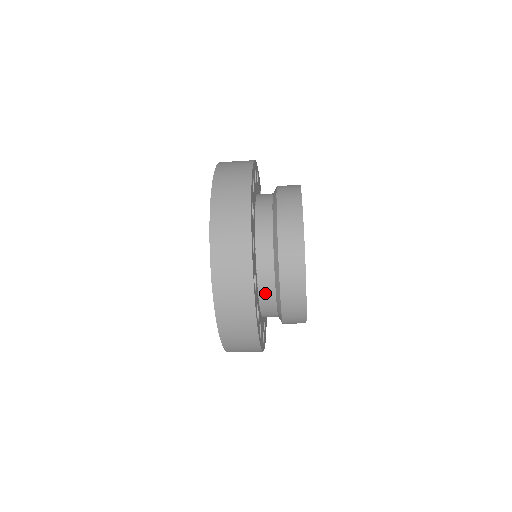
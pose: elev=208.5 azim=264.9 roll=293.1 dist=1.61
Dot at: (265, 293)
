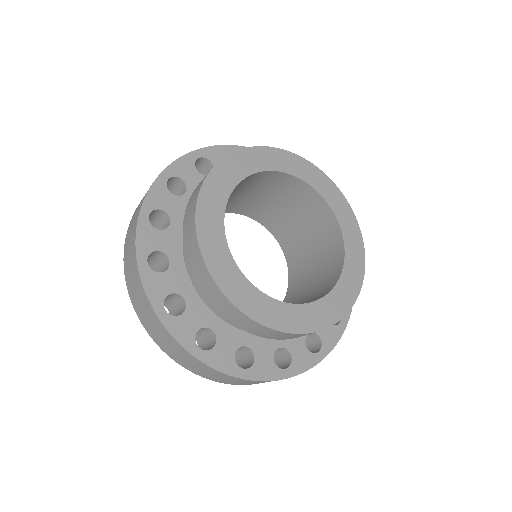
Dot at: occluded
